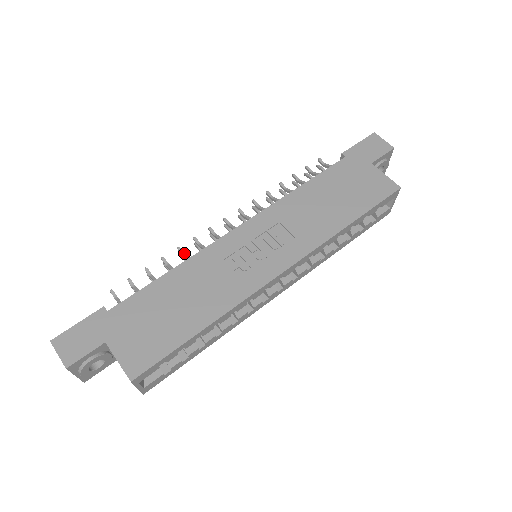
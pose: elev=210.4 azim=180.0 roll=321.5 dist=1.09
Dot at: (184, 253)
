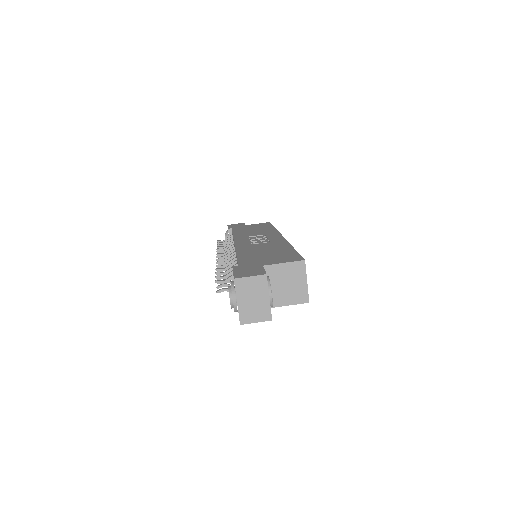
Dot at: (223, 265)
